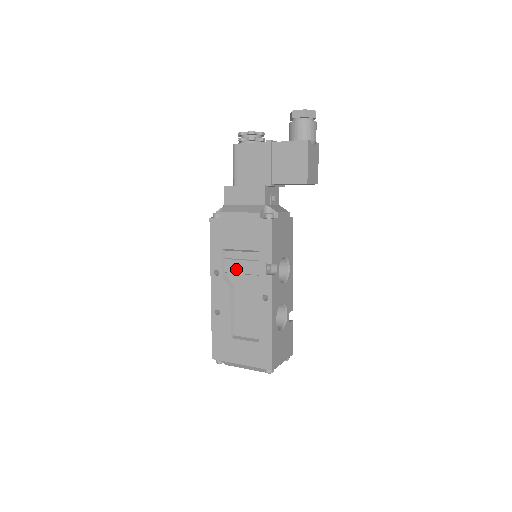
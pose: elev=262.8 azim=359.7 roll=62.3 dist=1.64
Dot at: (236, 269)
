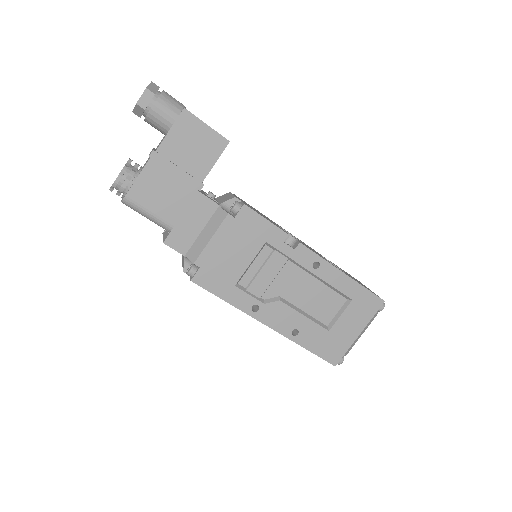
Dot at: (266, 282)
